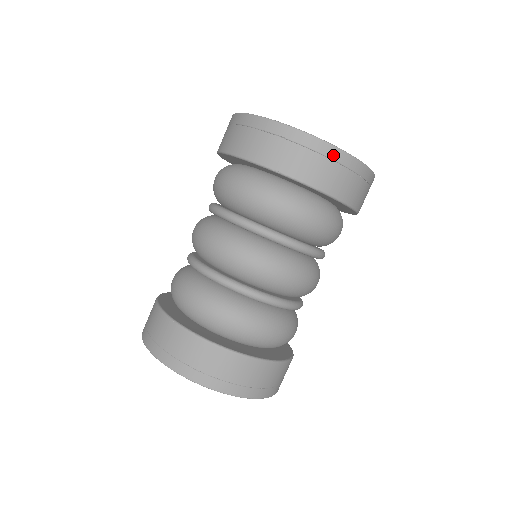
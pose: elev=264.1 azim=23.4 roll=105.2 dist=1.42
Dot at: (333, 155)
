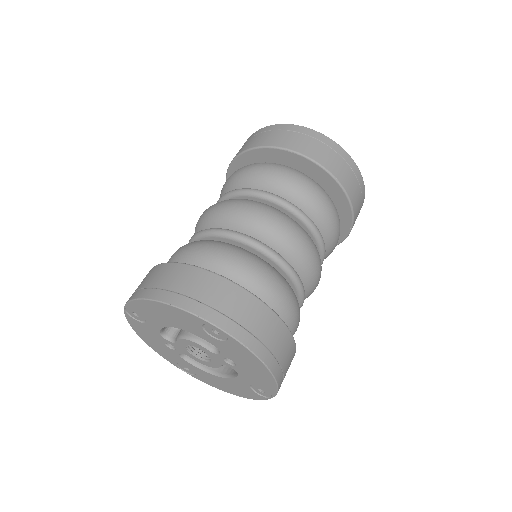
Dot at: (276, 128)
